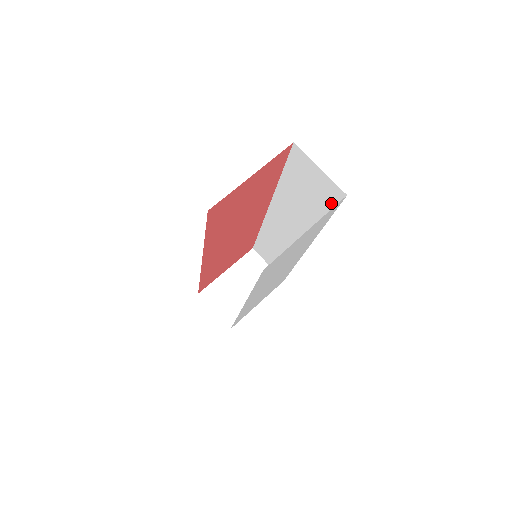
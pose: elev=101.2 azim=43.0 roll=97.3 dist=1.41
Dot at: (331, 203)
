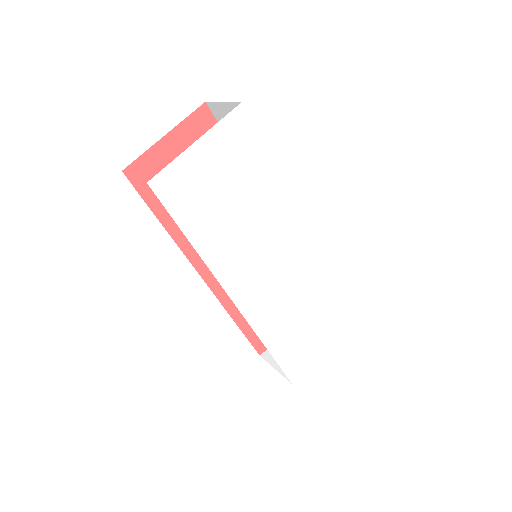
Dot at: occluded
